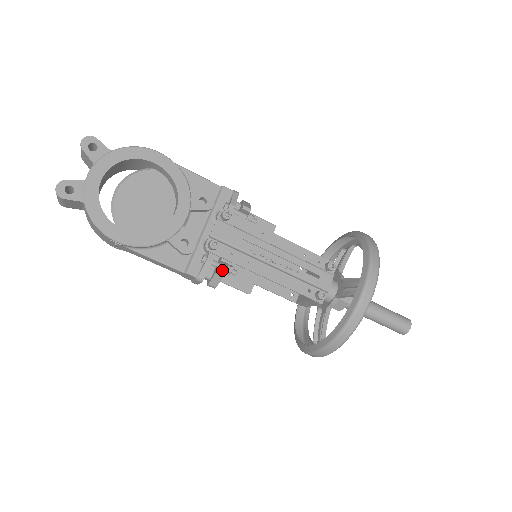
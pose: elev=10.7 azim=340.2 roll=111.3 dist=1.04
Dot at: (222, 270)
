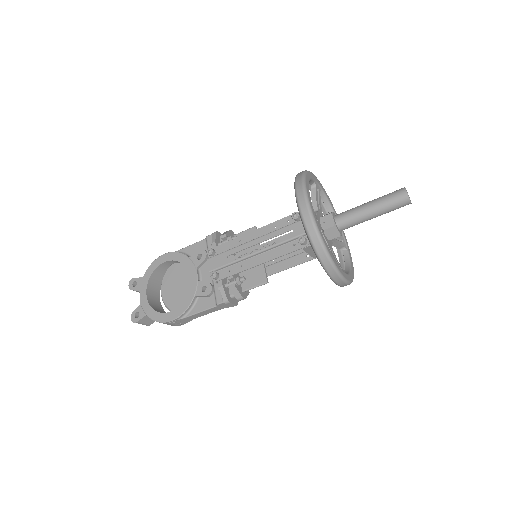
Dot at: (232, 285)
